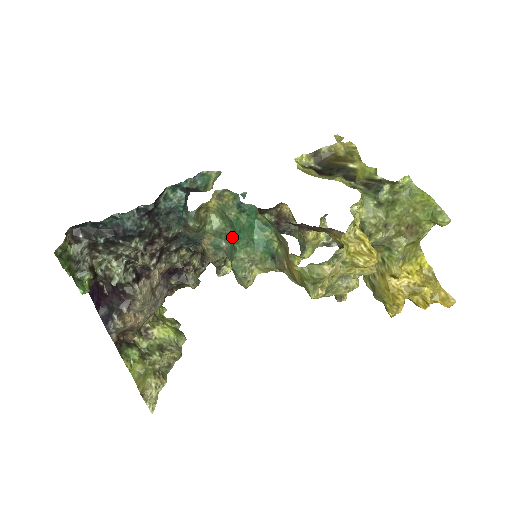
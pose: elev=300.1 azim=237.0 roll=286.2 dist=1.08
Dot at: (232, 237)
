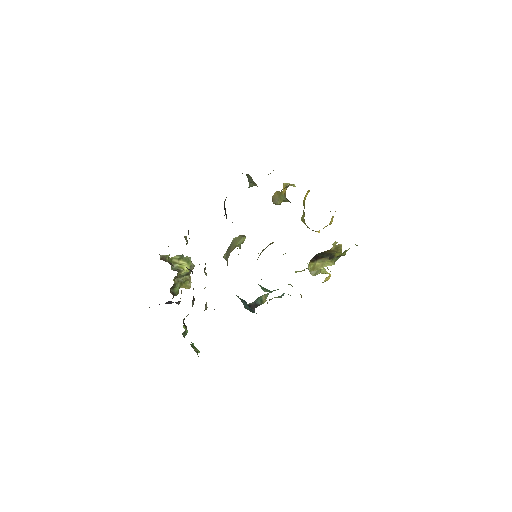
Dot at: (265, 288)
